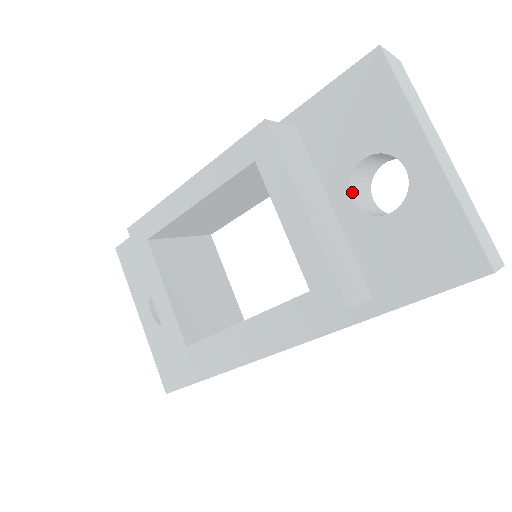
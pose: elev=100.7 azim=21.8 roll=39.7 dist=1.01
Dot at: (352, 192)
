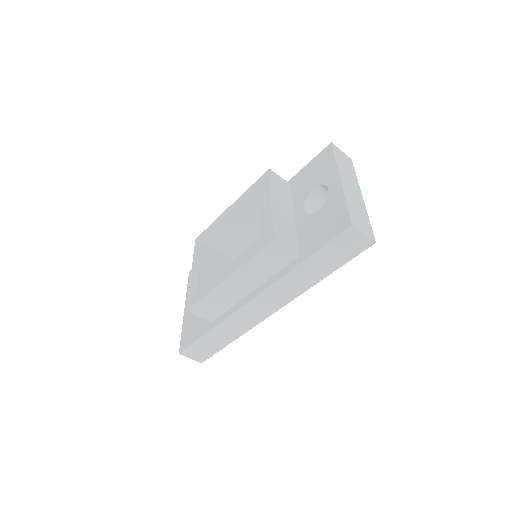
Dot at: (306, 209)
